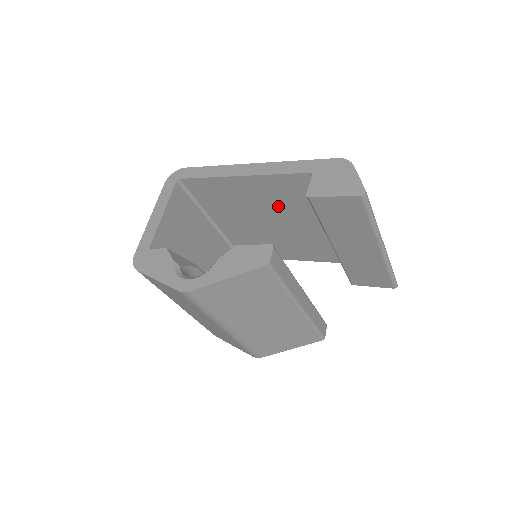
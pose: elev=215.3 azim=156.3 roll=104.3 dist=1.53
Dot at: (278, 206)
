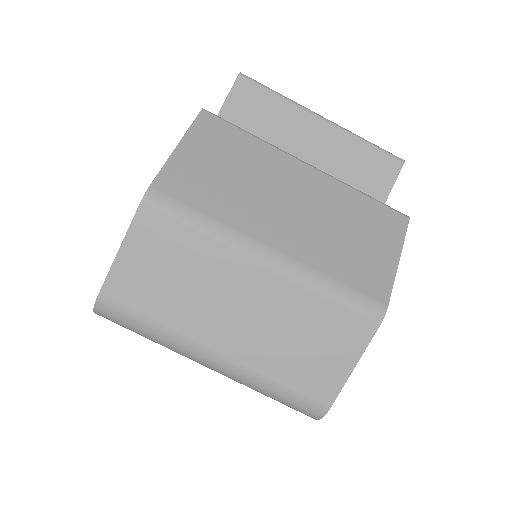
Dot at: occluded
